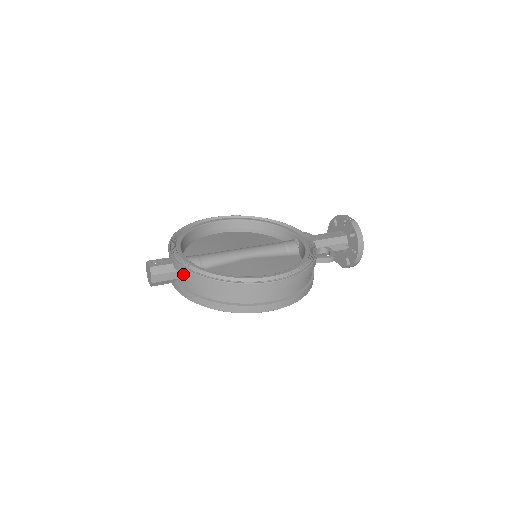
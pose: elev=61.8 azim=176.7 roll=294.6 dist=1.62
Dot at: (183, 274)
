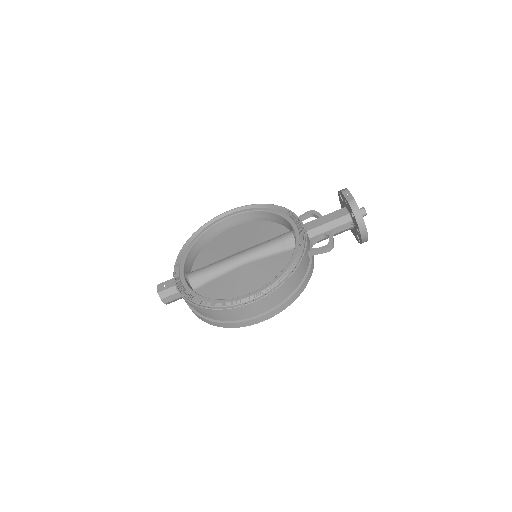
Dot at: occluded
